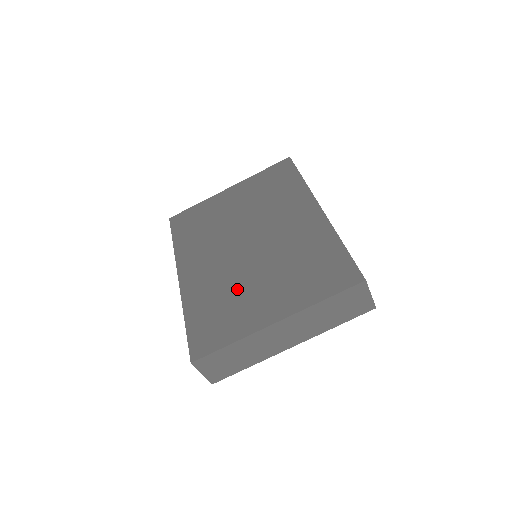
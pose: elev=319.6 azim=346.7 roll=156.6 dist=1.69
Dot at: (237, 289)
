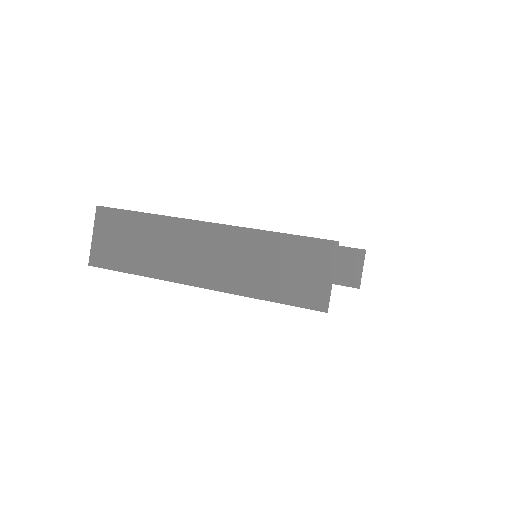
Dot at: occluded
